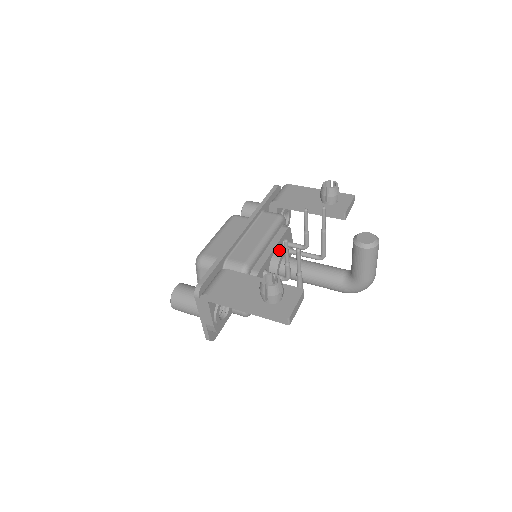
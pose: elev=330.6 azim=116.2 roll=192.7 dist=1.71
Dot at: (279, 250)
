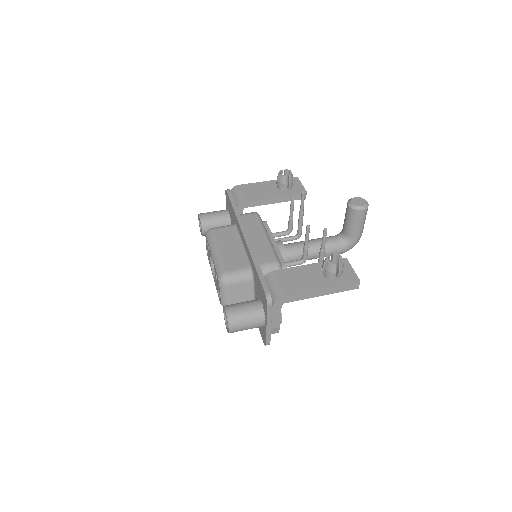
Dot at: (277, 242)
